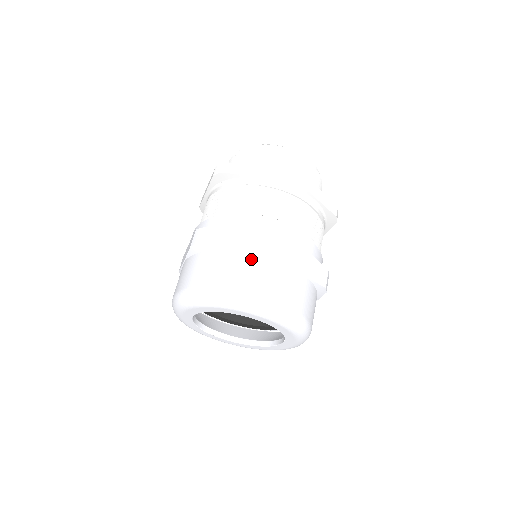
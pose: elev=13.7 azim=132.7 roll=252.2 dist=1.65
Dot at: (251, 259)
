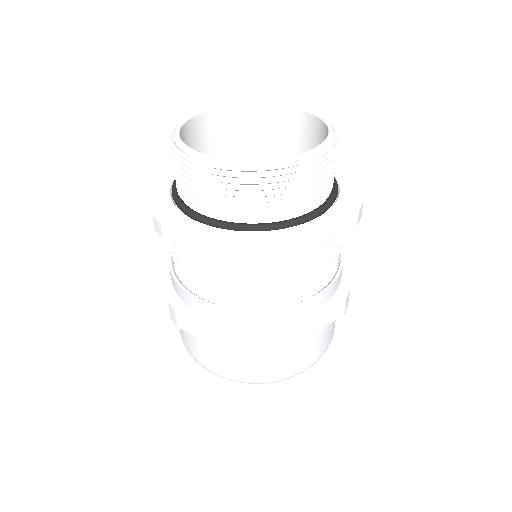
Dot at: (325, 329)
